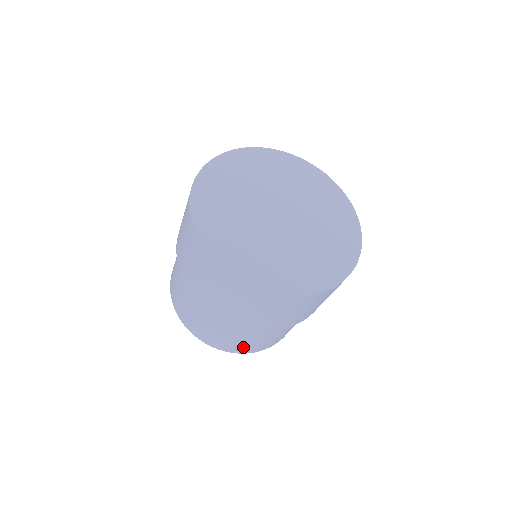
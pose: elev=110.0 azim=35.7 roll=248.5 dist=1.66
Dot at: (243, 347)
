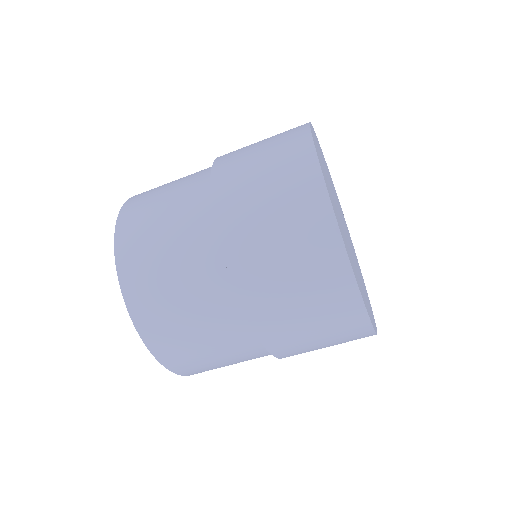
Dot at: (138, 240)
